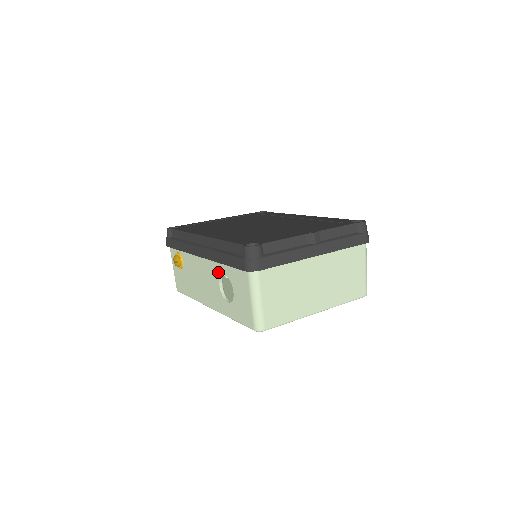
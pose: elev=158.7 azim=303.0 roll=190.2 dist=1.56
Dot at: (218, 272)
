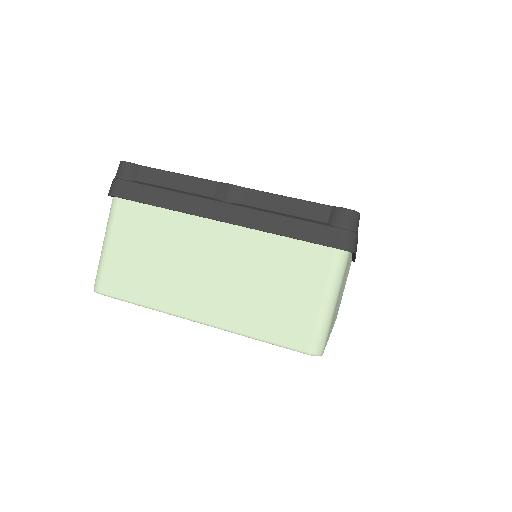
Dot at: occluded
